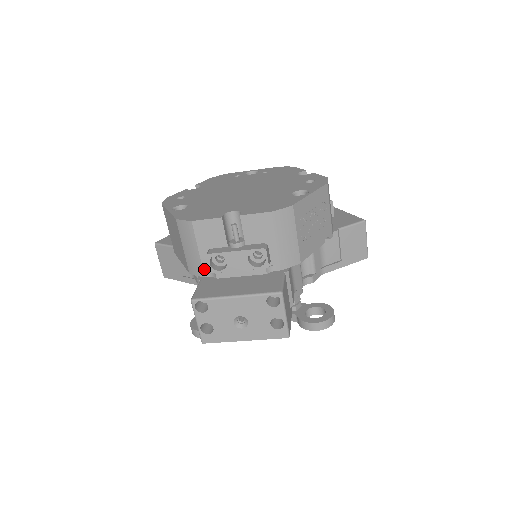
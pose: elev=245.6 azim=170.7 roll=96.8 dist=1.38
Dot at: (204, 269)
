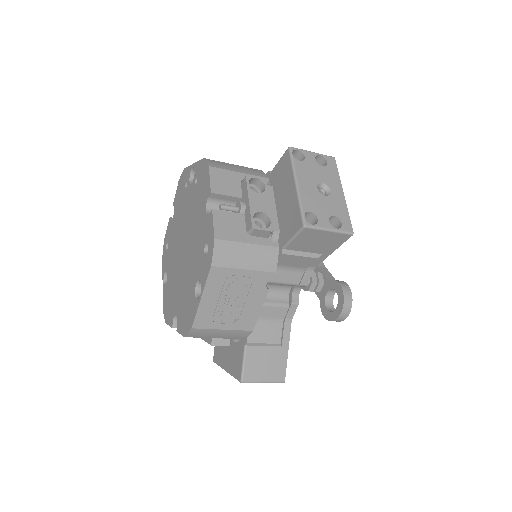
Dot at: occluded
